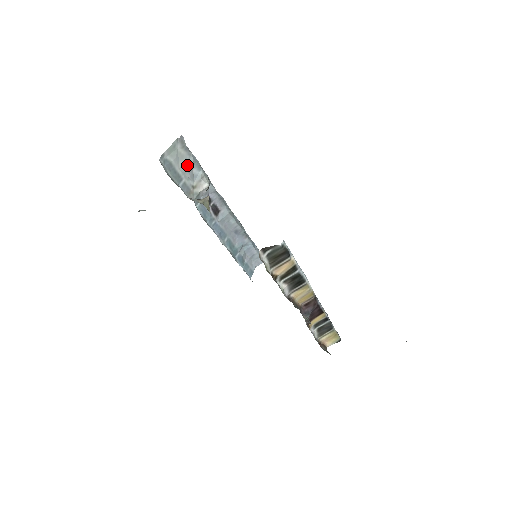
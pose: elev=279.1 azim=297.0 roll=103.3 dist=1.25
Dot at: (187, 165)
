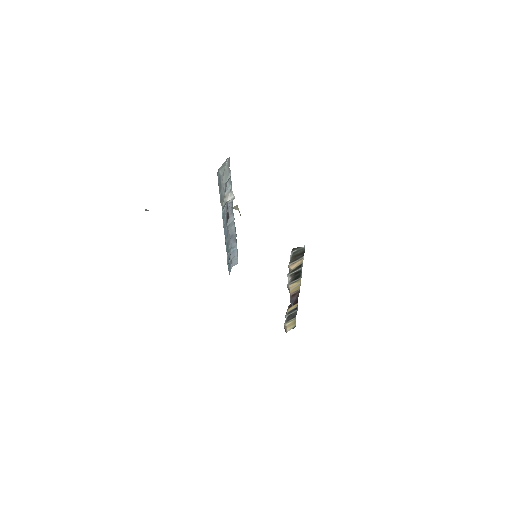
Dot at: (226, 179)
